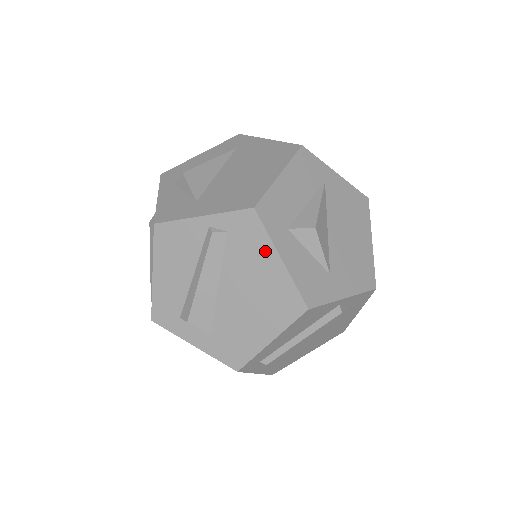
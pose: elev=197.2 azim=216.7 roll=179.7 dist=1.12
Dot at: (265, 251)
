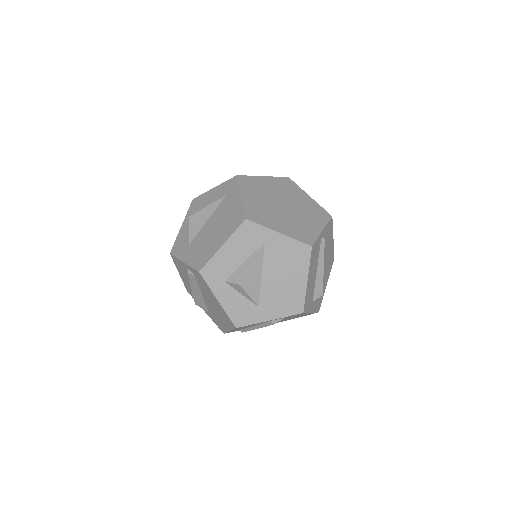
Dot at: (211, 293)
